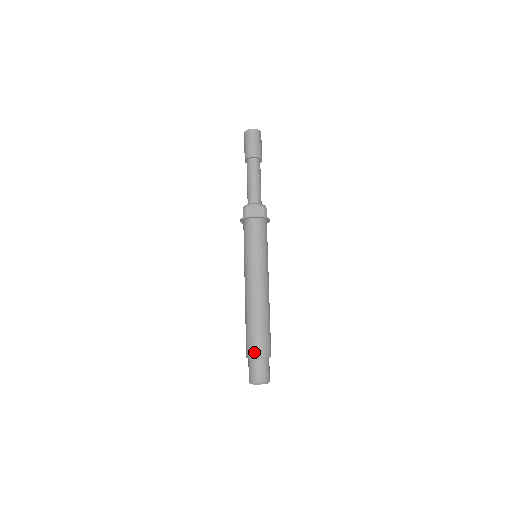
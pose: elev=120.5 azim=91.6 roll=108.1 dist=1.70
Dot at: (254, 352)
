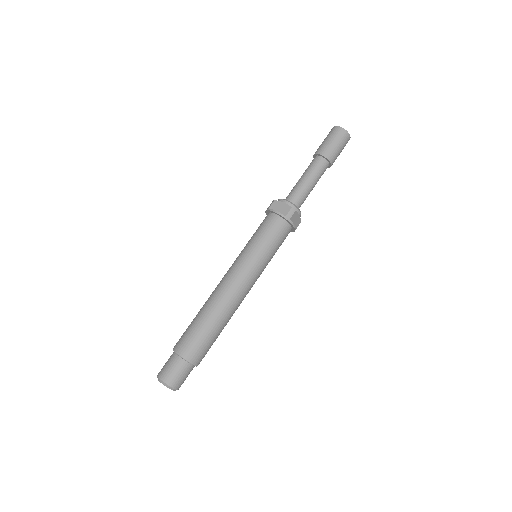
Dot at: (178, 346)
